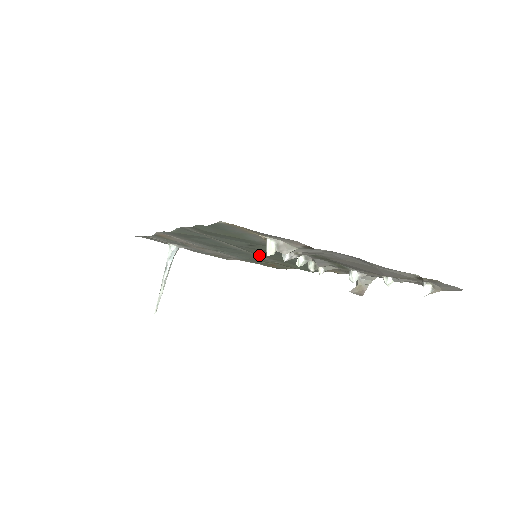
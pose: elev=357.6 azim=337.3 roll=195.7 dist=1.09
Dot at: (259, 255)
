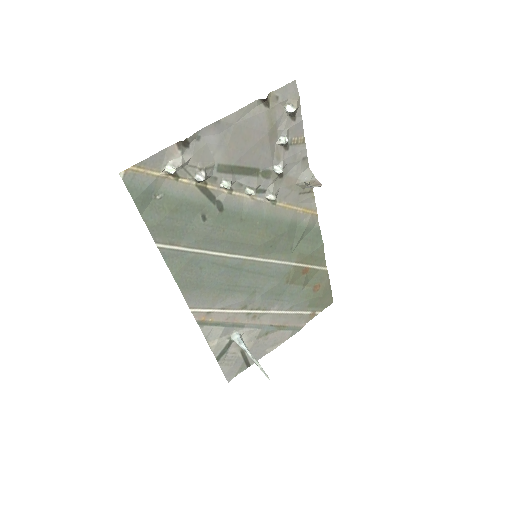
Dot at: (263, 259)
